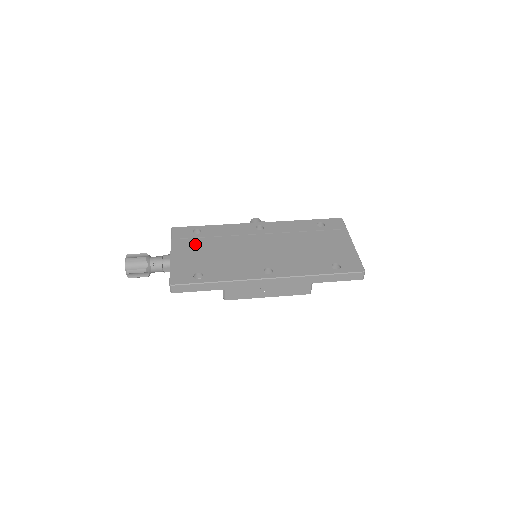
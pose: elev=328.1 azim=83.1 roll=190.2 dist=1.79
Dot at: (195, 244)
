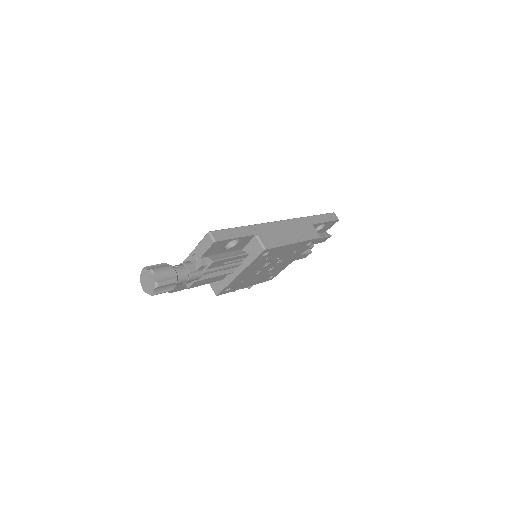
Dot at: occluded
